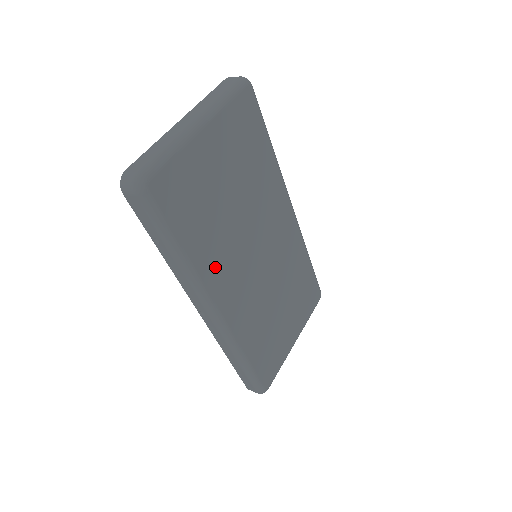
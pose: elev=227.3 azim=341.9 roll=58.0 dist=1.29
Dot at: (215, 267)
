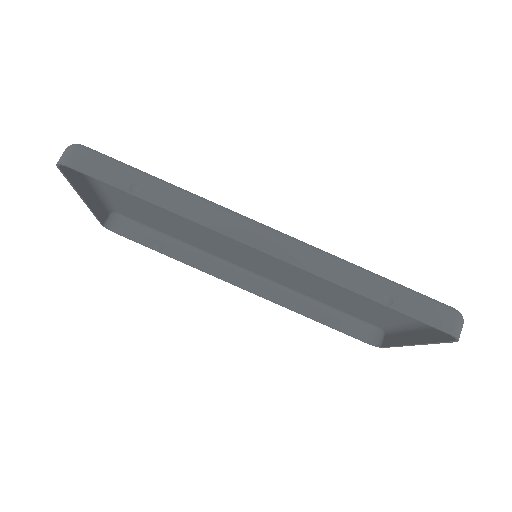
Dot at: occluded
